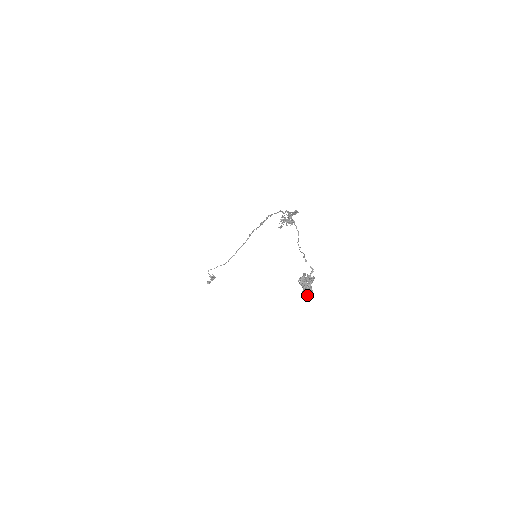
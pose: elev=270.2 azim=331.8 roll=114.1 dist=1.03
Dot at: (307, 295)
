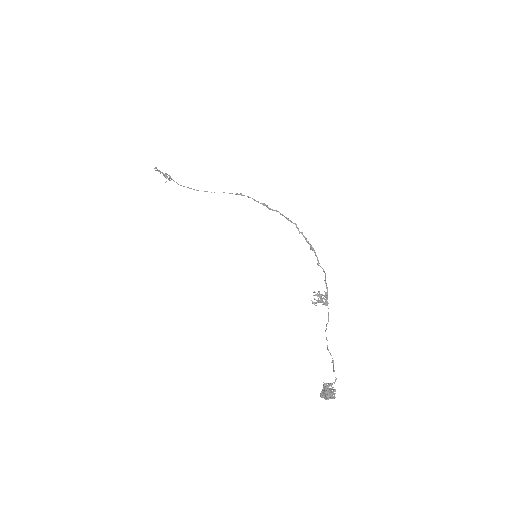
Dot at: (324, 397)
